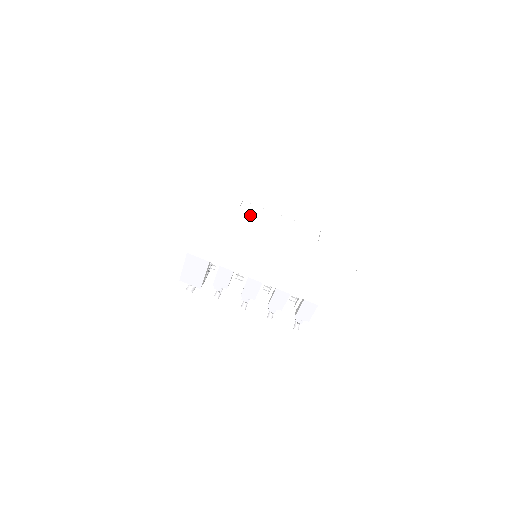
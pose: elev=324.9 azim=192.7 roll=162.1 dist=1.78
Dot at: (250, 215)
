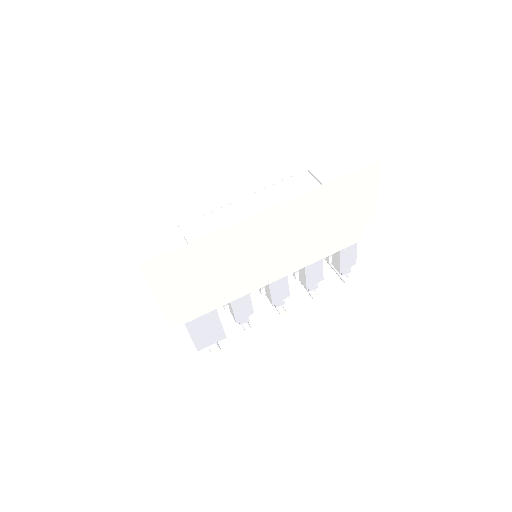
Dot at: (226, 228)
